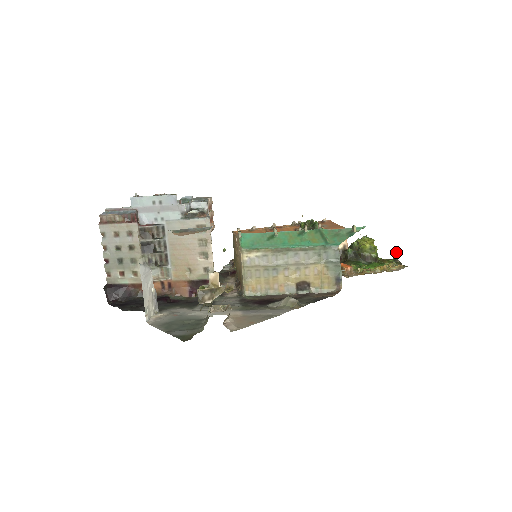
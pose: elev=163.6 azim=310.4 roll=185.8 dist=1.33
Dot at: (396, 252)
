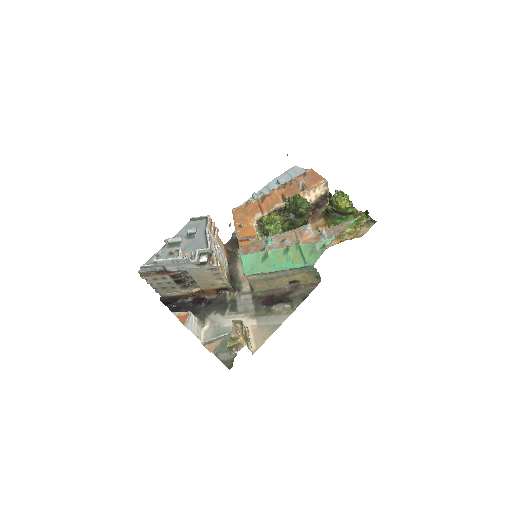
Dot at: (366, 210)
